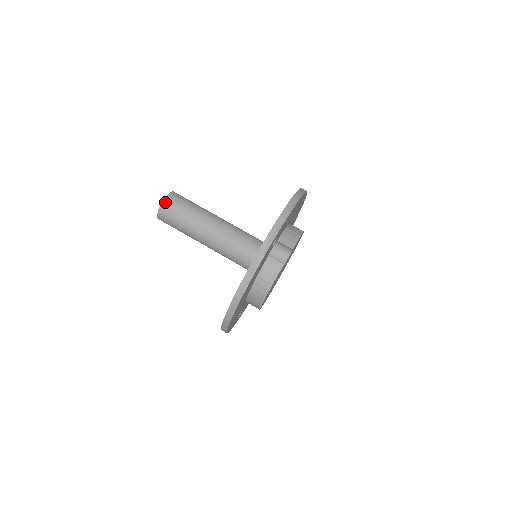
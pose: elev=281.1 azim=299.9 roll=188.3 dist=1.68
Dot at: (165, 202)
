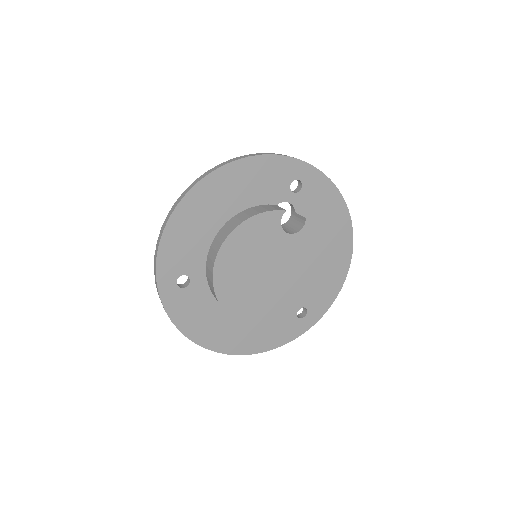
Dot at: occluded
